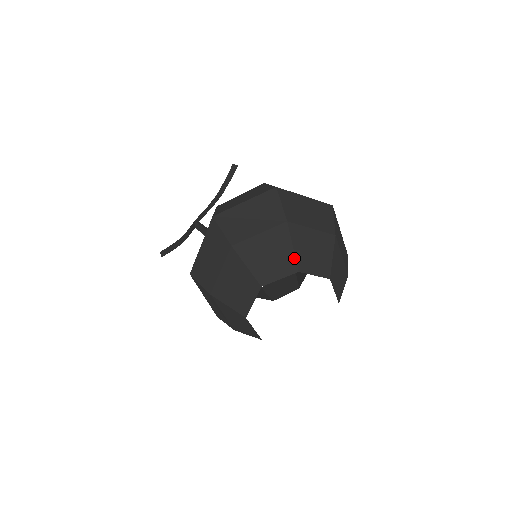
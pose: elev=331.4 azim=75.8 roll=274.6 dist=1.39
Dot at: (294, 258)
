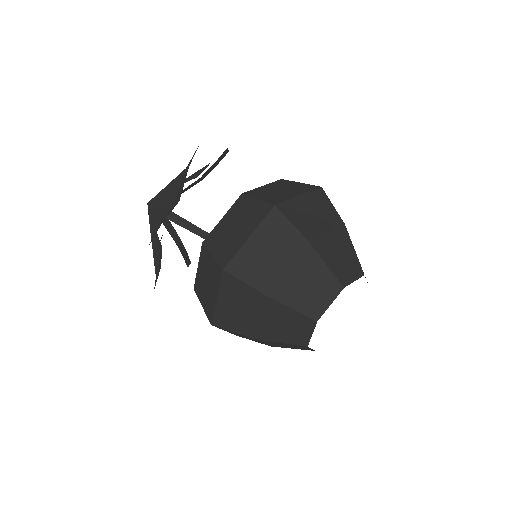
Dot at: (358, 261)
